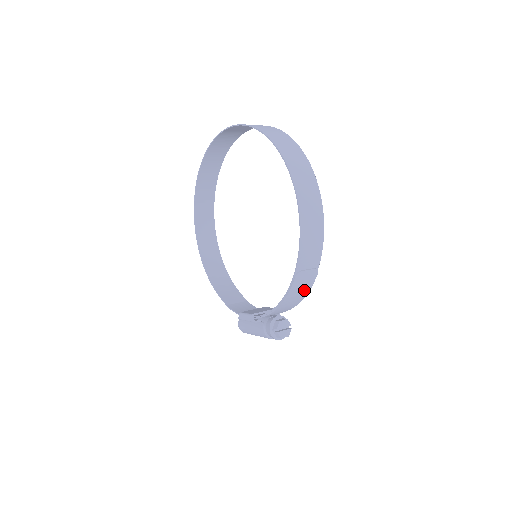
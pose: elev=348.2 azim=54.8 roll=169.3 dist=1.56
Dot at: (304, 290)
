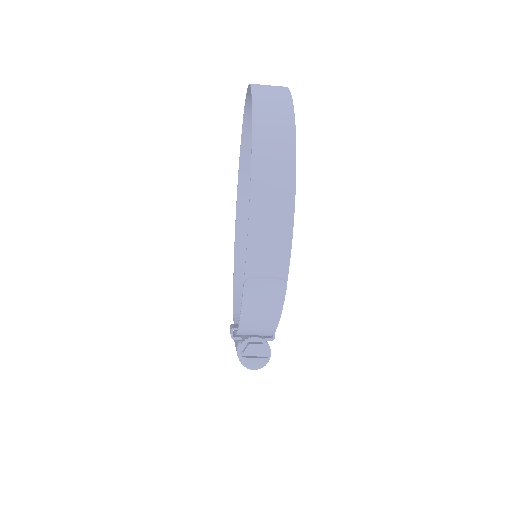
Dot at: (271, 307)
